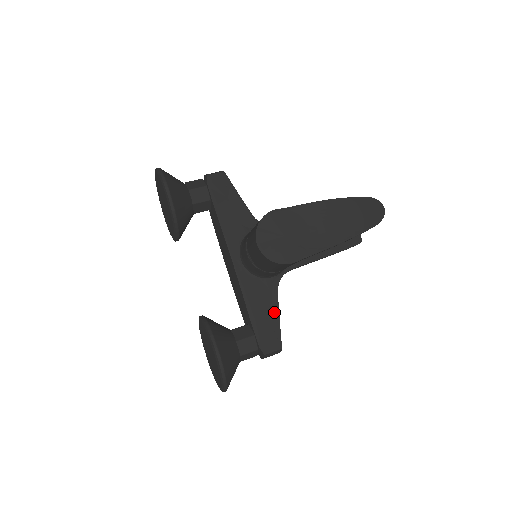
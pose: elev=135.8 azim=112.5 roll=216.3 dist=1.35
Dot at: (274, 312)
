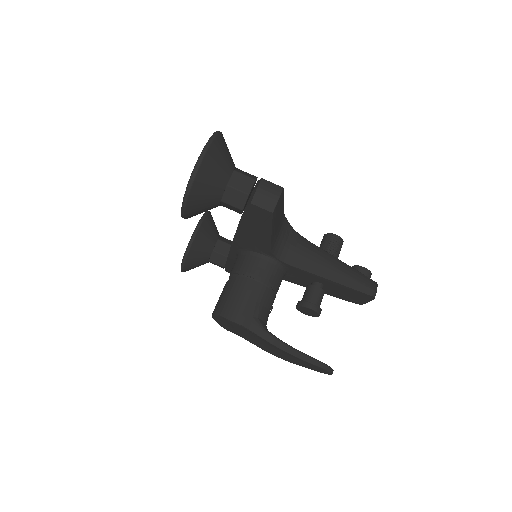
Dot at: occluded
